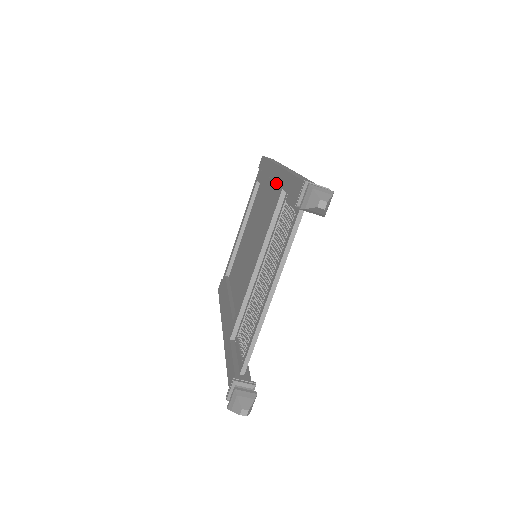
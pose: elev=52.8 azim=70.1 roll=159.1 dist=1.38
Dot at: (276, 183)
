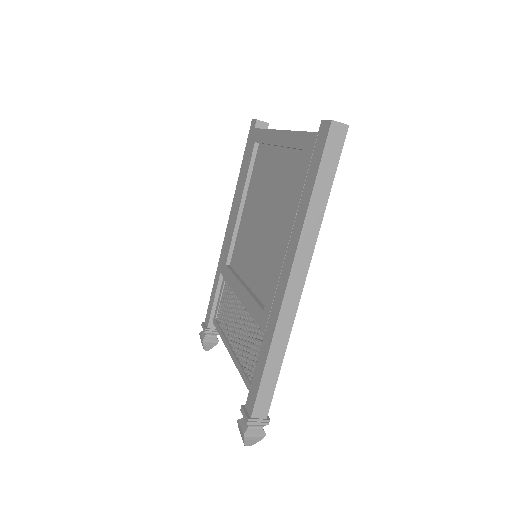
Dot at: (274, 295)
